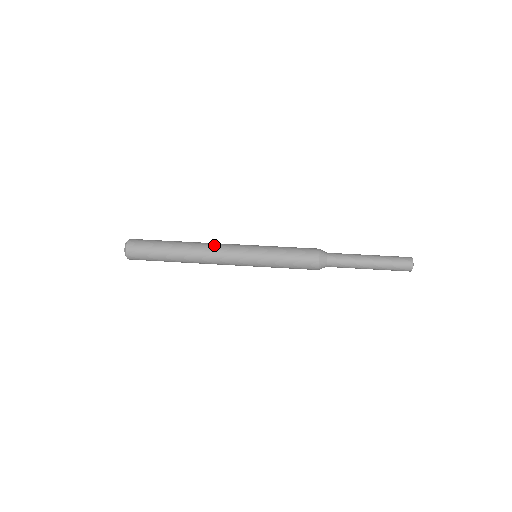
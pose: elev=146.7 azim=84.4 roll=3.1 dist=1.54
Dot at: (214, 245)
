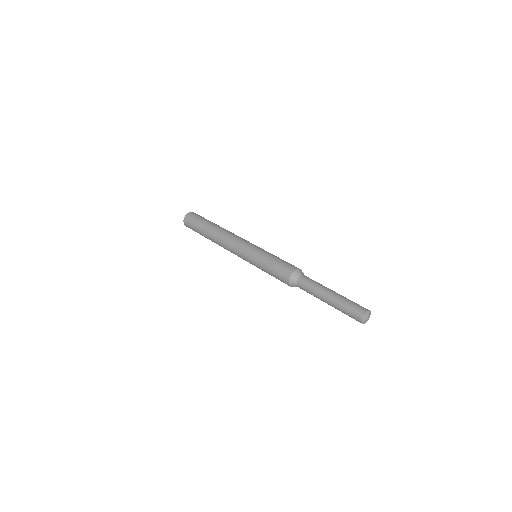
Dot at: (233, 235)
